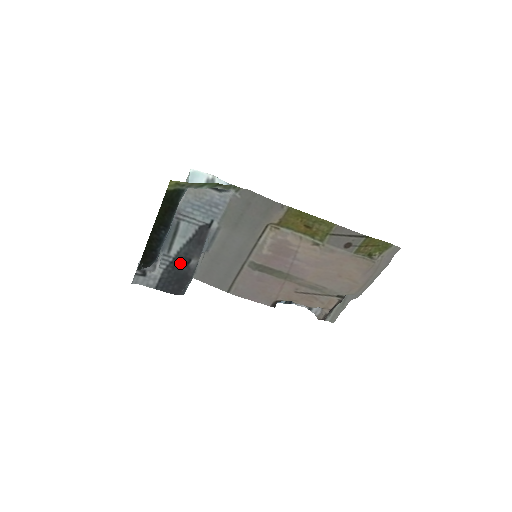
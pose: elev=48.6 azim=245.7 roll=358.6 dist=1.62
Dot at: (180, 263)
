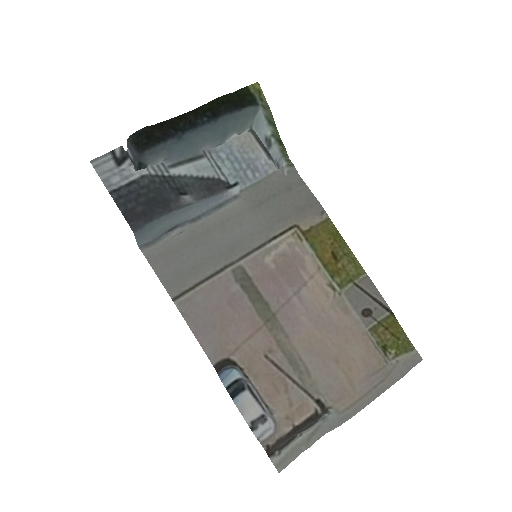
Dot at: (173, 186)
